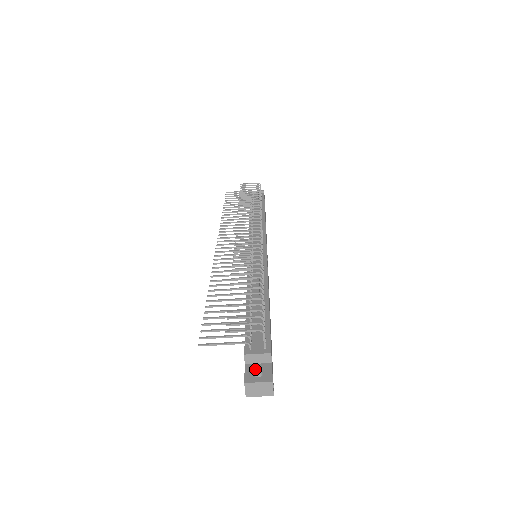
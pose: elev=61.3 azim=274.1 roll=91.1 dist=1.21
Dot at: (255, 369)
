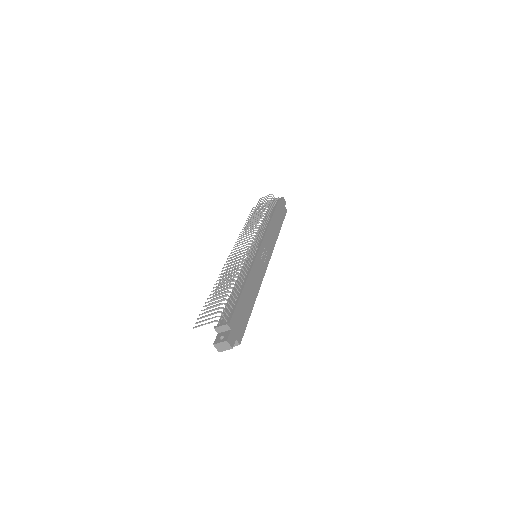
Dot at: (221, 335)
